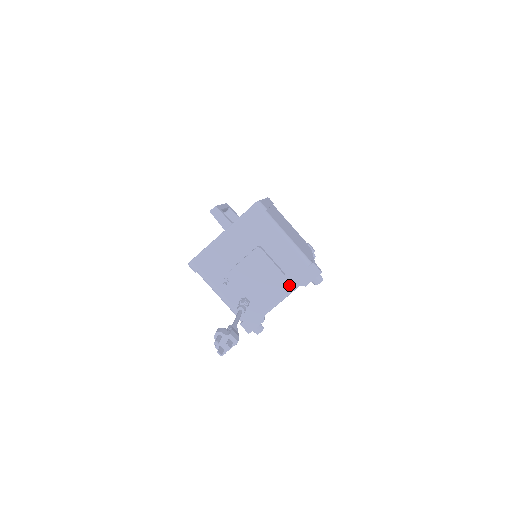
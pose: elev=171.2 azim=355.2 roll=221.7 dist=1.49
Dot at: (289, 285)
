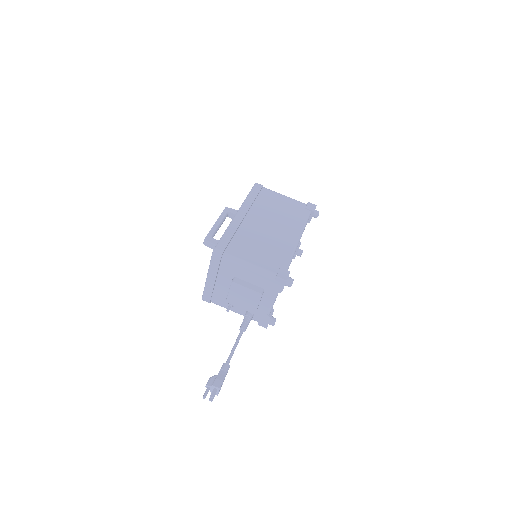
Dot at: (271, 294)
